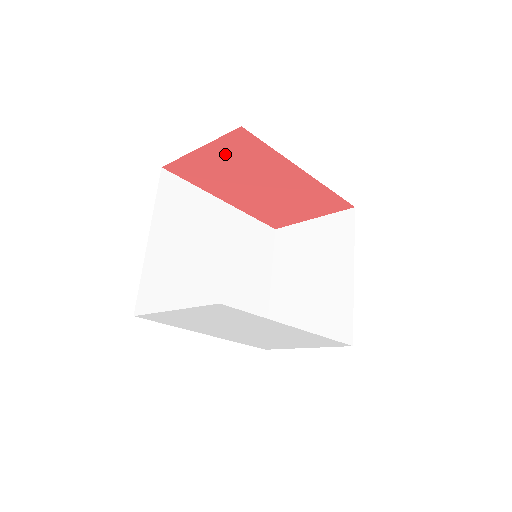
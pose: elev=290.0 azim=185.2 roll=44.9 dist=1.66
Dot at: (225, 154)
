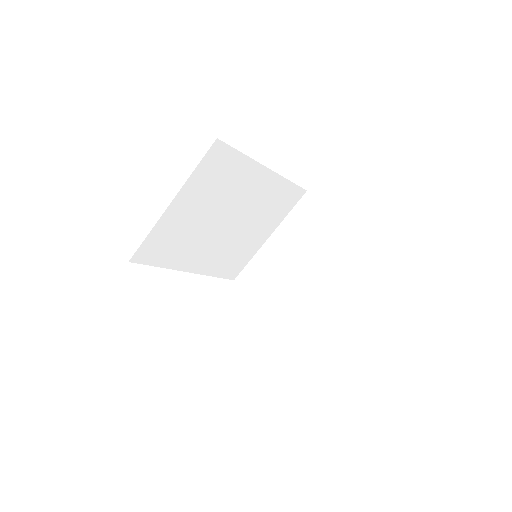
Dot at: occluded
